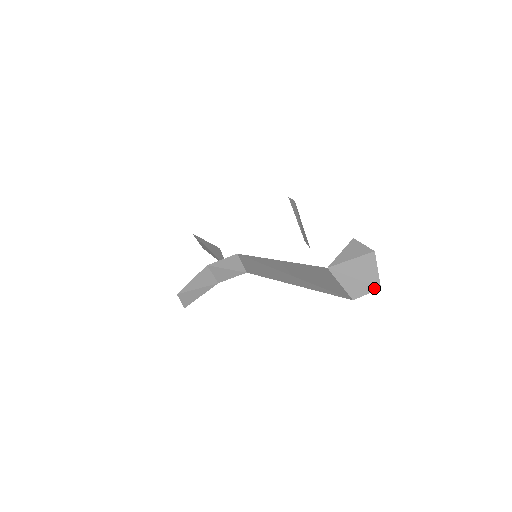
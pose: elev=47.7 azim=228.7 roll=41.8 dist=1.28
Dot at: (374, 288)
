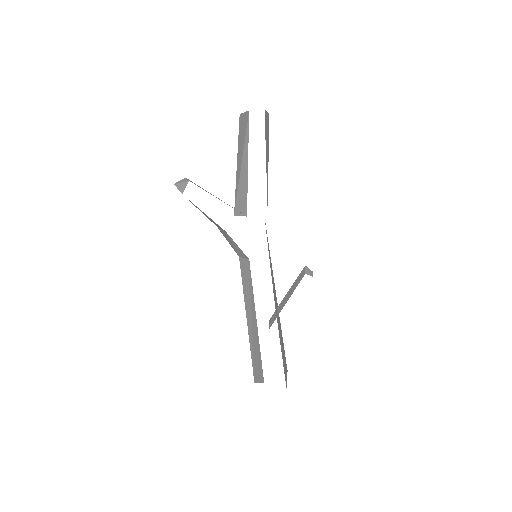
Dot at: occluded
